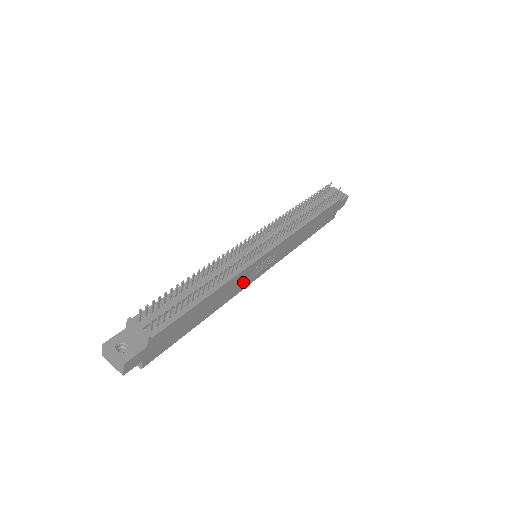
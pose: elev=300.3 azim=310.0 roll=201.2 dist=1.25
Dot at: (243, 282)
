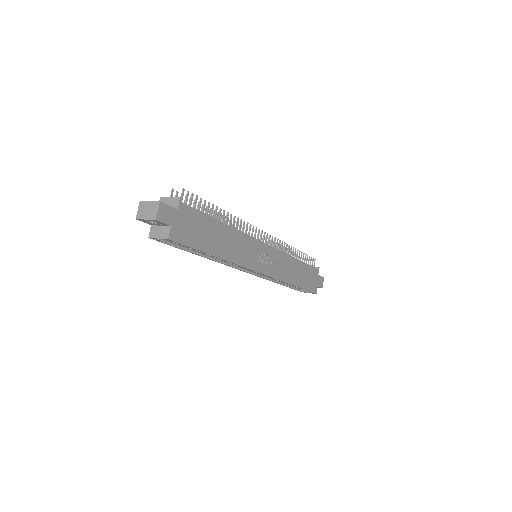
Dot at: (248, 256)
